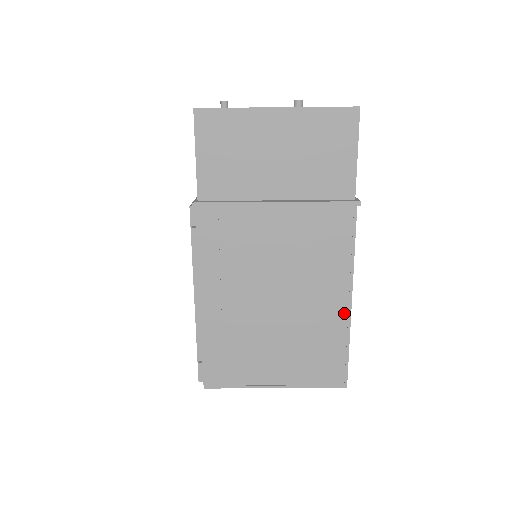
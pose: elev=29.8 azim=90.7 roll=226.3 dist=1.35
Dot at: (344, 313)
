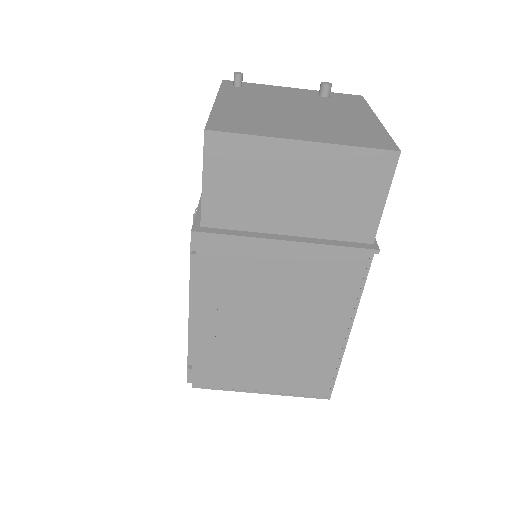
Dot at: (340, 343)
